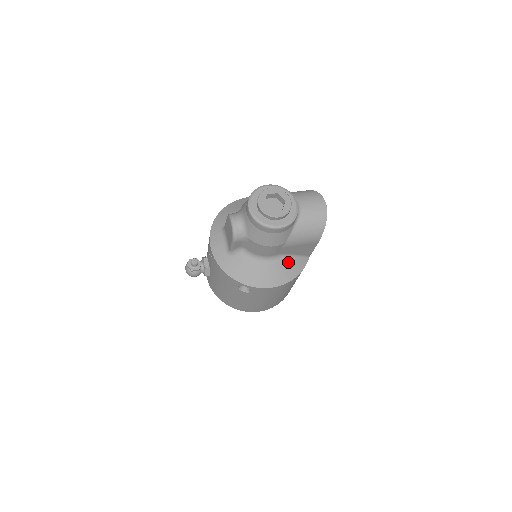
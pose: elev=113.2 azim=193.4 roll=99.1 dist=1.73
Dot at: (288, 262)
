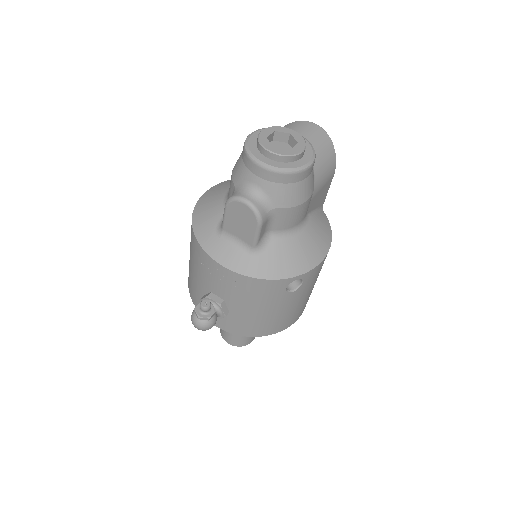
Dot at: (316, 221)
